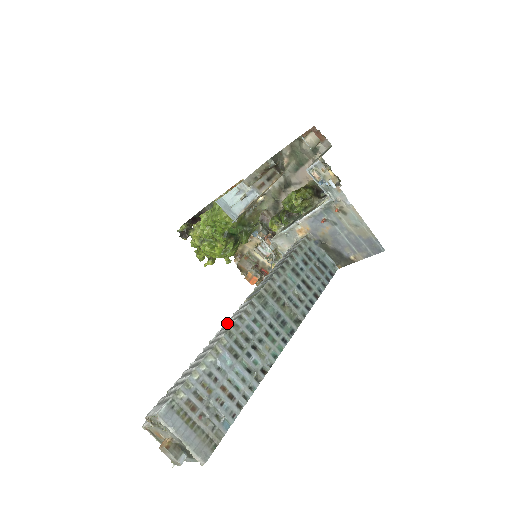
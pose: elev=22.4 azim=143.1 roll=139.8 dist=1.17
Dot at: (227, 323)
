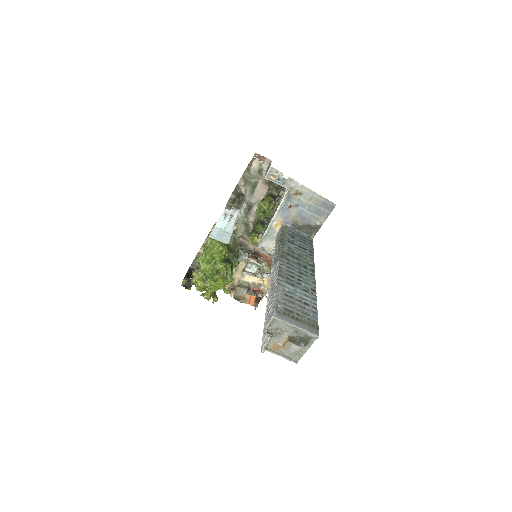
Dot at: (272, 277)
